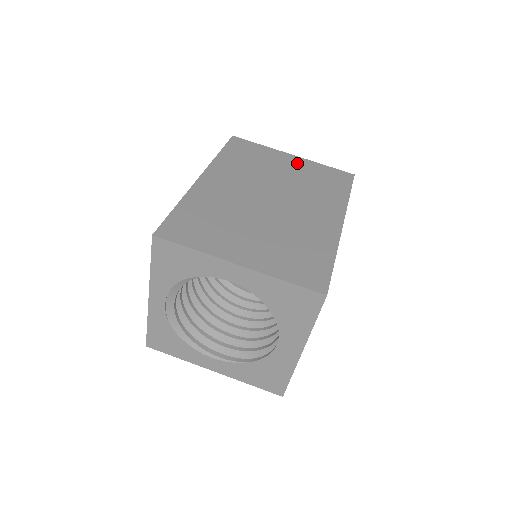
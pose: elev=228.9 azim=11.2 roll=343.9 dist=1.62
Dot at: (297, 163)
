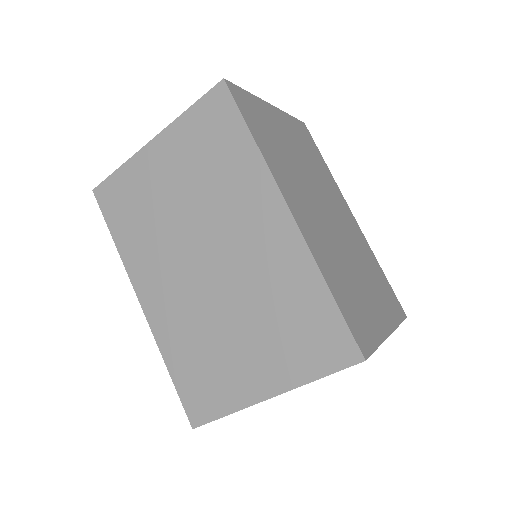
Dot at: (167, 152)
